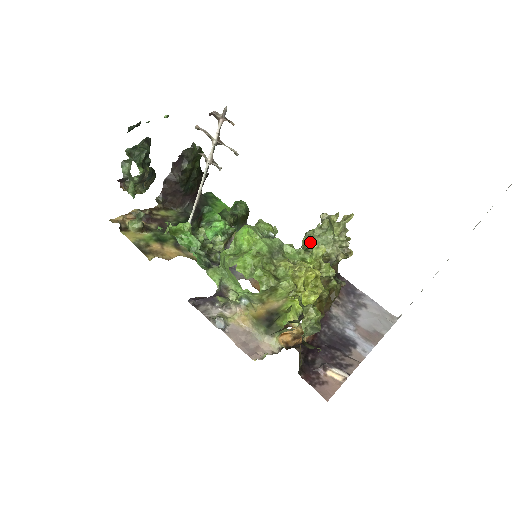
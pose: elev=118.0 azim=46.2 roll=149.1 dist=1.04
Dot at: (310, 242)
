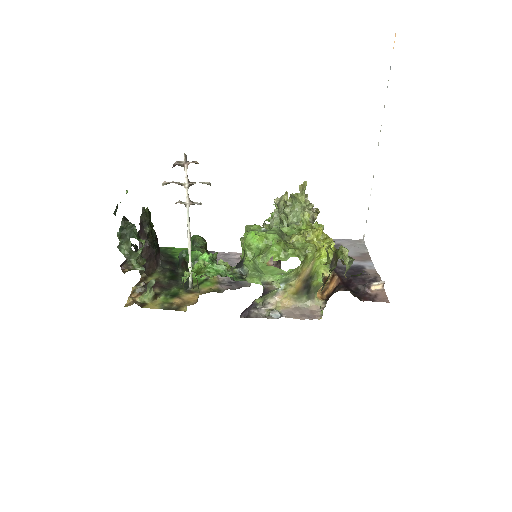
Dot at: (284, 222)
